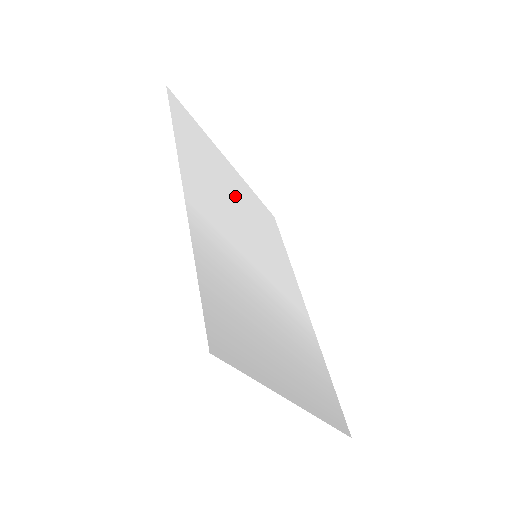
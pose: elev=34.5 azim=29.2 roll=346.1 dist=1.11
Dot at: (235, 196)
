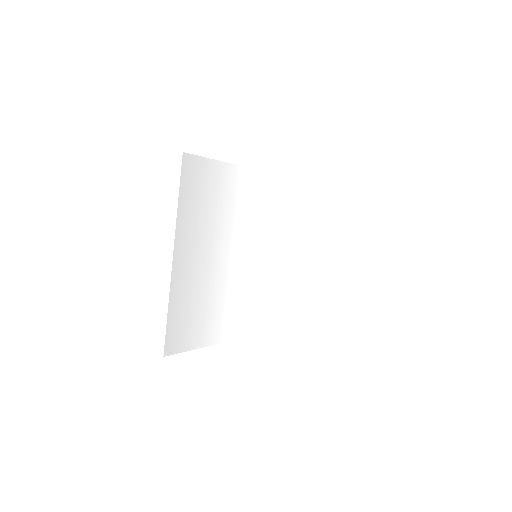
Dot at: (289, 249)
